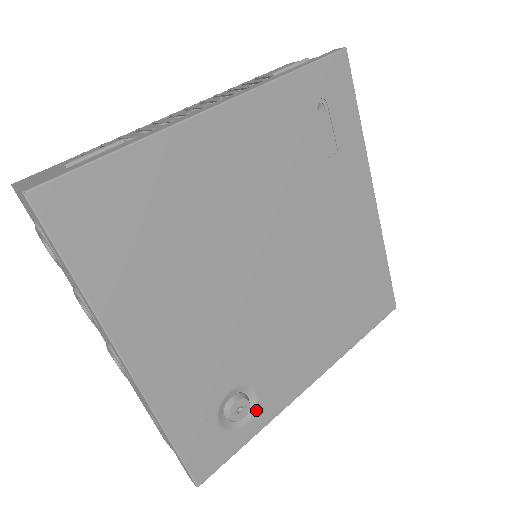
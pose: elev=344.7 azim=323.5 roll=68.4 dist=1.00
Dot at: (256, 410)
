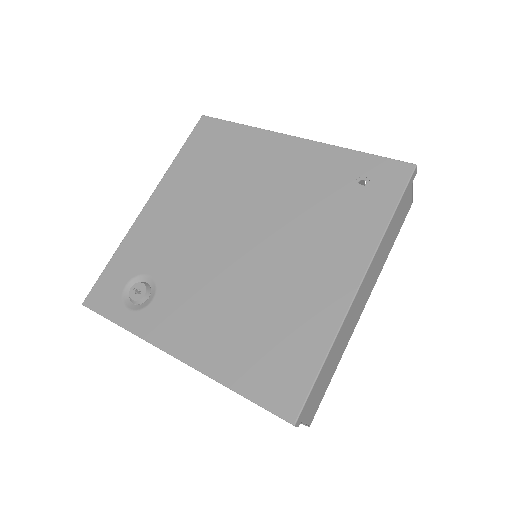
Dot at: (141, 311)
